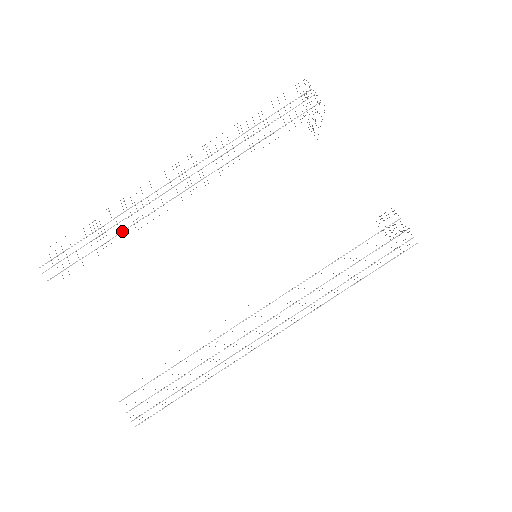
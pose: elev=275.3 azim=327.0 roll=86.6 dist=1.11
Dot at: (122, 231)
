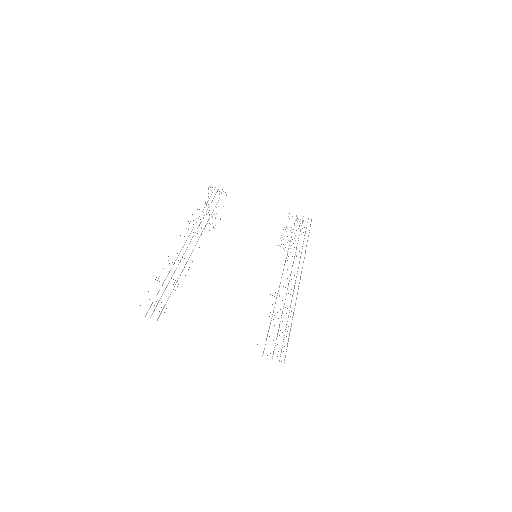
Dot at: (180, 274)
